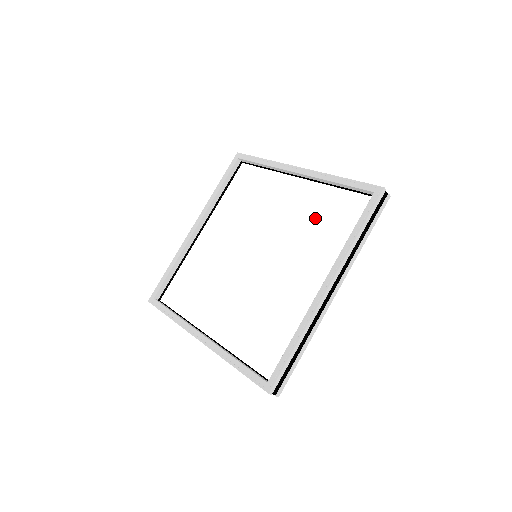
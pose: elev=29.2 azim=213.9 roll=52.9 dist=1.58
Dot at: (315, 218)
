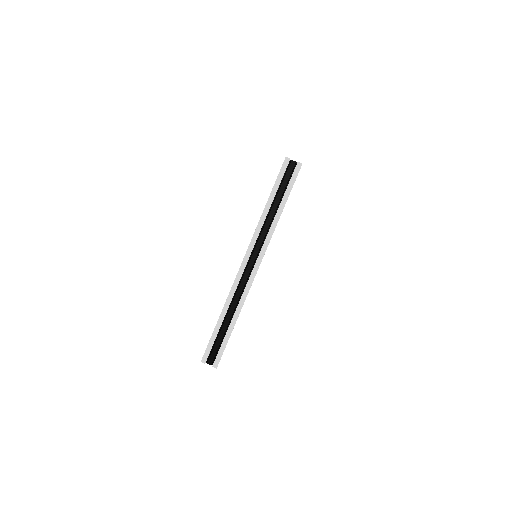
Dot at: occluded
